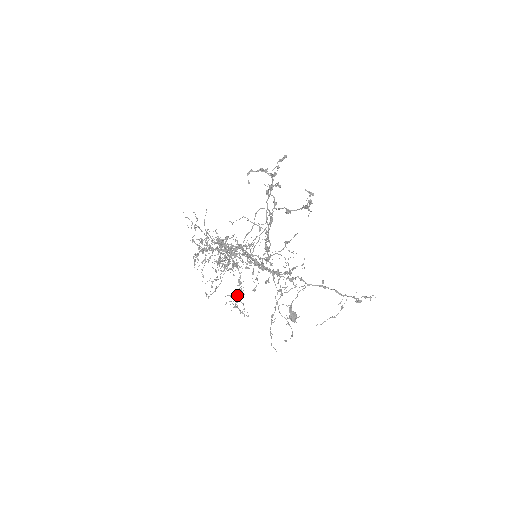
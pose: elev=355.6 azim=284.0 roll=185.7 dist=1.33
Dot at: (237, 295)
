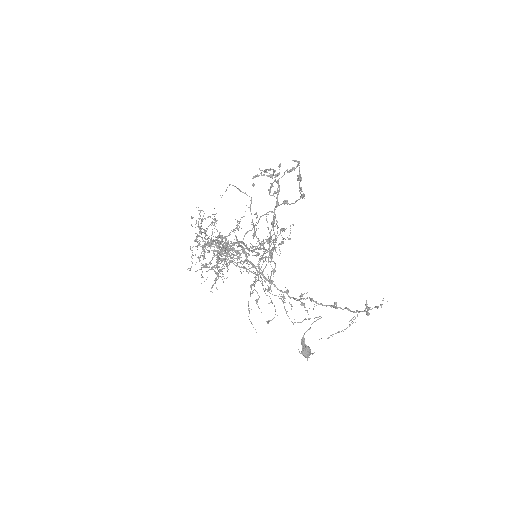
Dot at: (217, 263)
